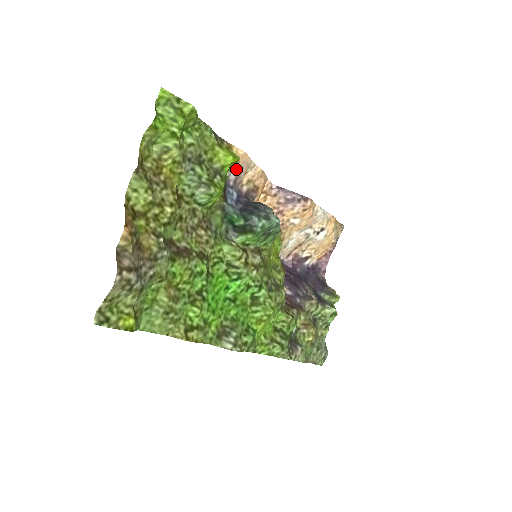
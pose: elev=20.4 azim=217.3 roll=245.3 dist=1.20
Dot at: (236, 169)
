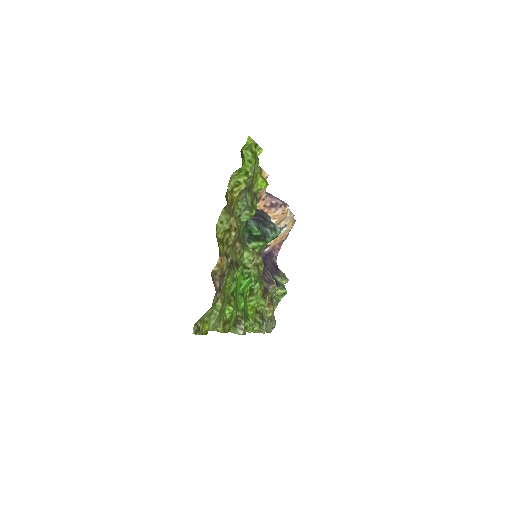
Dot at: occluded
